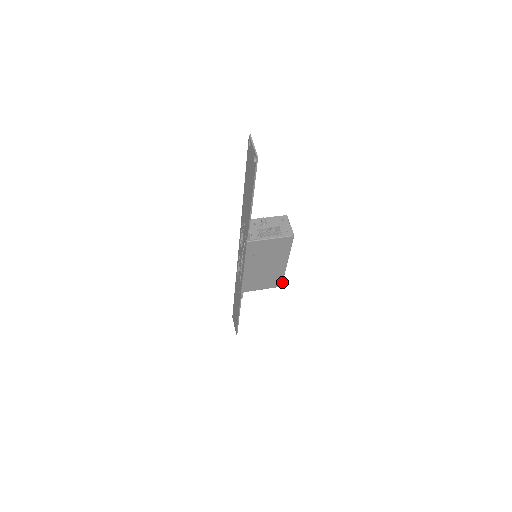
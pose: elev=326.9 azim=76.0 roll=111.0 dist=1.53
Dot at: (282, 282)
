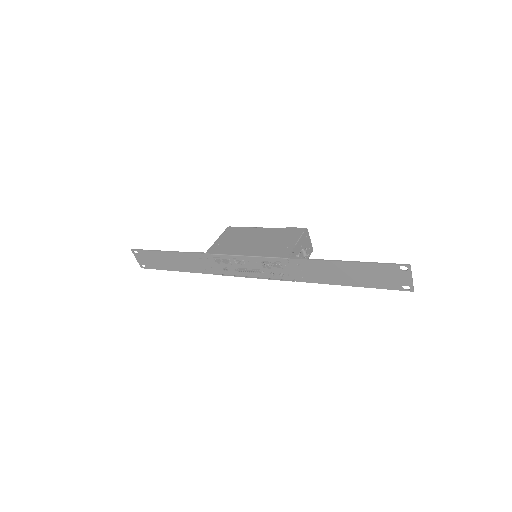
Dot at: occluded
